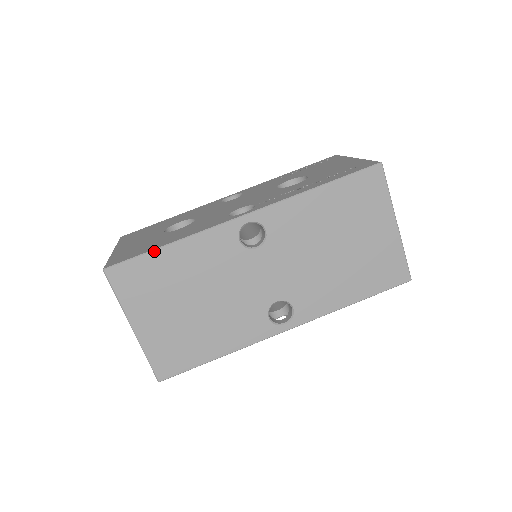
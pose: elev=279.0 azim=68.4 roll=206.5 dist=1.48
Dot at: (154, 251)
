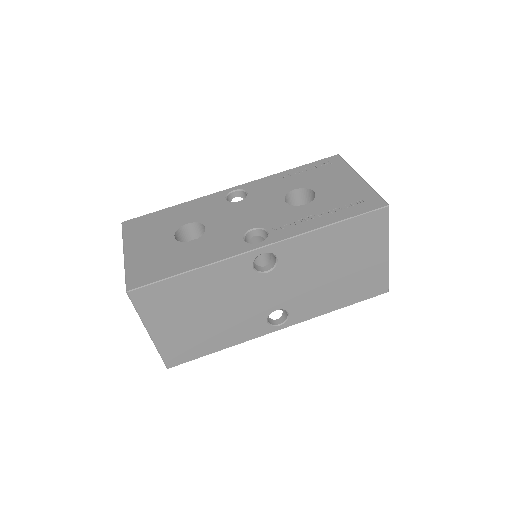
Dot at: (175, 277)
